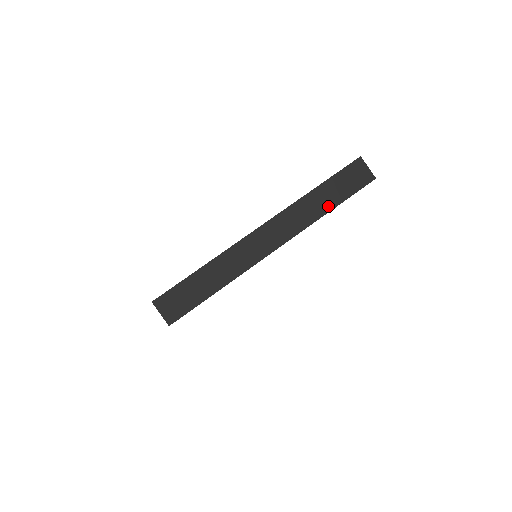
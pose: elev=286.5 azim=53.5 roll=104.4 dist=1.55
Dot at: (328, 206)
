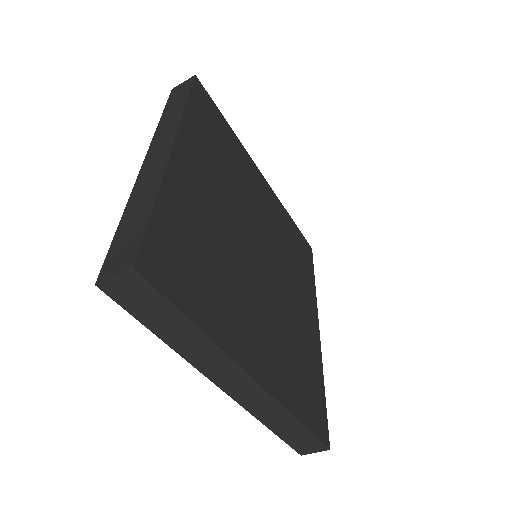
Dot at: (181, 106)
